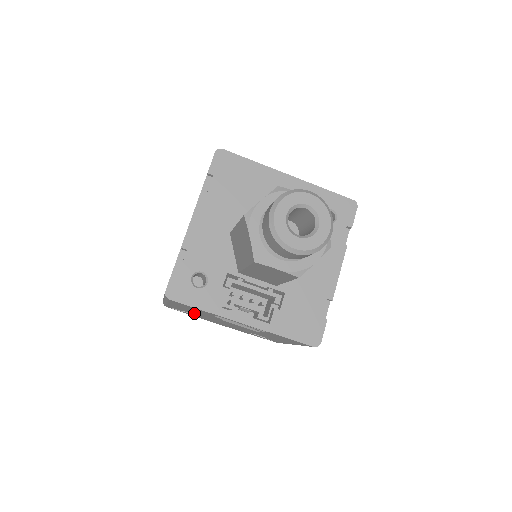
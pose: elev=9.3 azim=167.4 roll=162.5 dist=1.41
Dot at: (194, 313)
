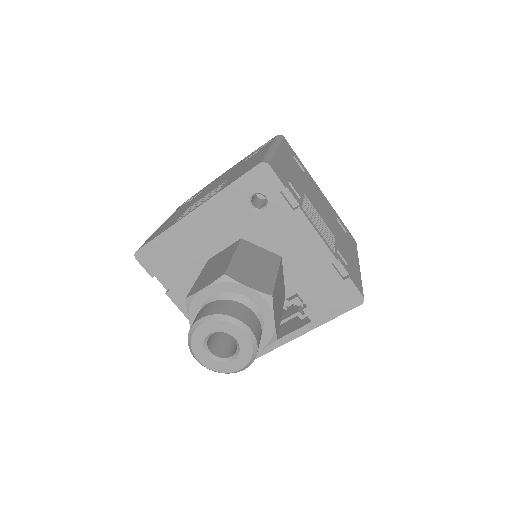
Dot at: occluded
